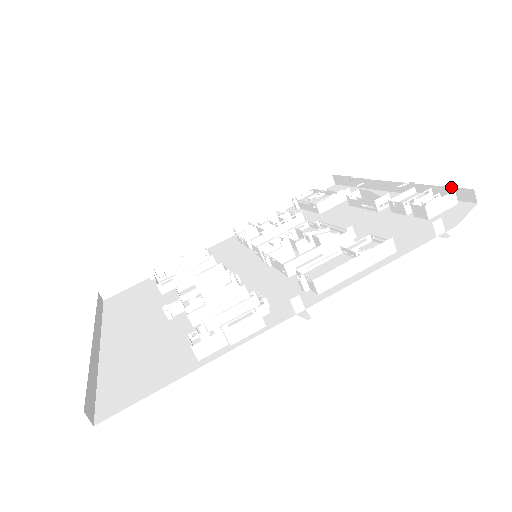
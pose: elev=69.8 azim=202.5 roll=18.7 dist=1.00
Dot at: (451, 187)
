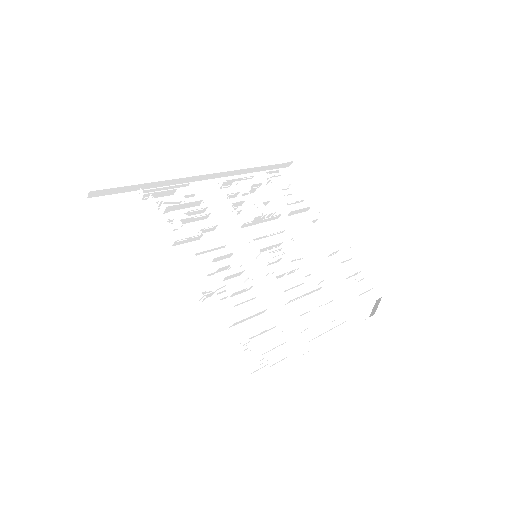
Dot at: (372, 281)
